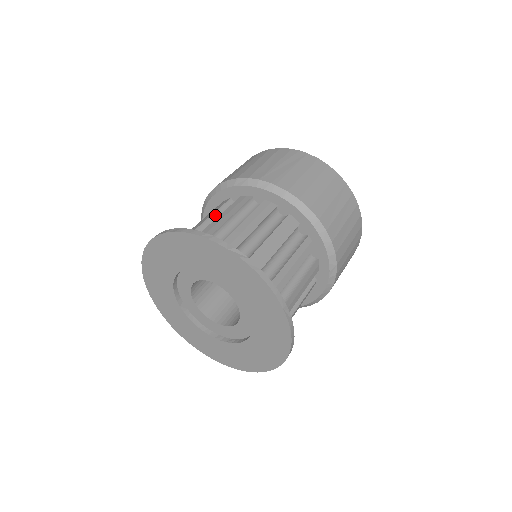
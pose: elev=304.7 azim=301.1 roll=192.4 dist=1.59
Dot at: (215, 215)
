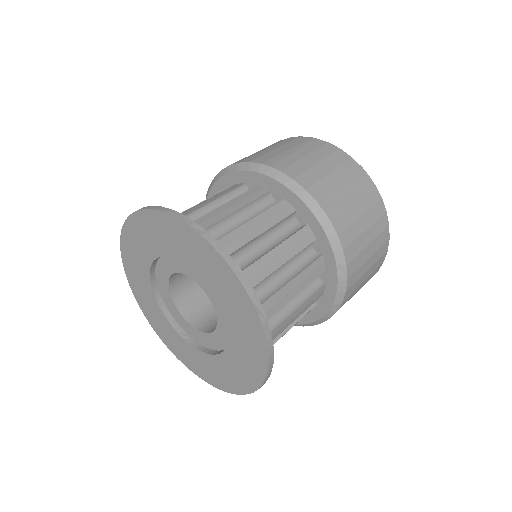
Dot at: (246, 208)
